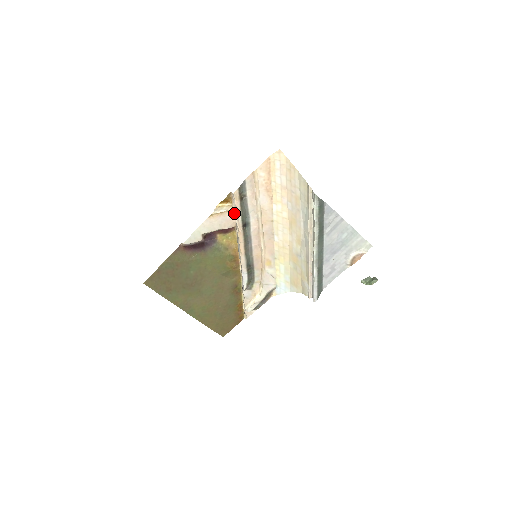
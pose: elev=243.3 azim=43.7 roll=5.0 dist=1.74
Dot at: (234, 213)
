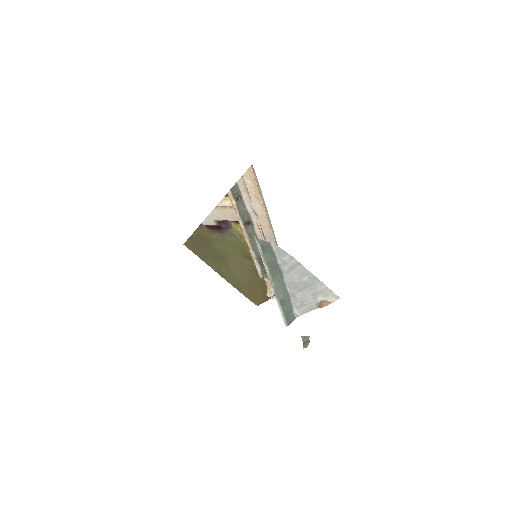
Dot at: (235, 210)
